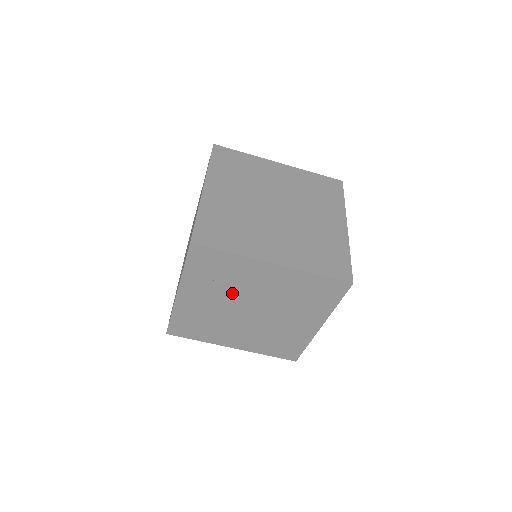
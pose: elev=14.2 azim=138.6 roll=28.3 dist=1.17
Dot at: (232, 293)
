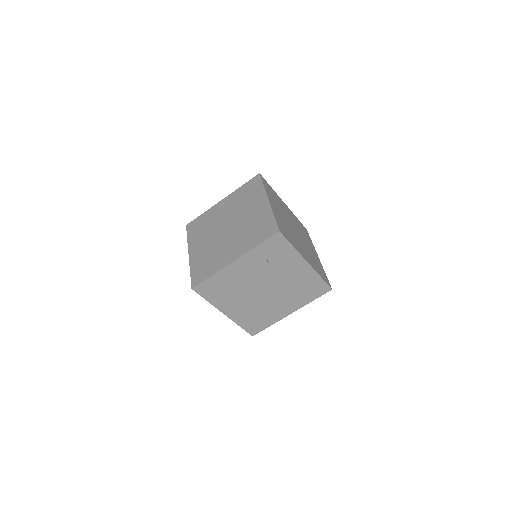
Dot at: (267, 273)
